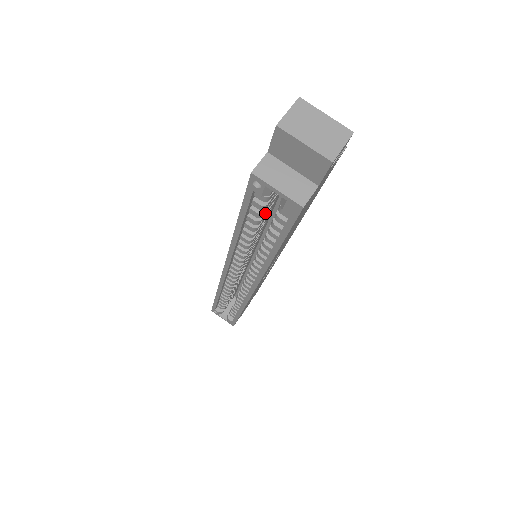
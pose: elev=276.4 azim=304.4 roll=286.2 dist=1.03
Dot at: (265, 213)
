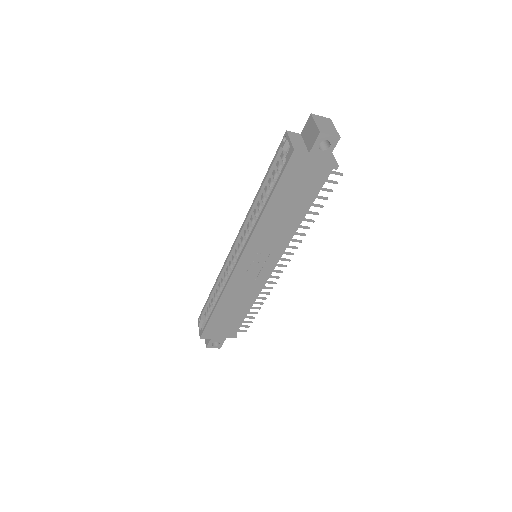
Dot at: occluded
